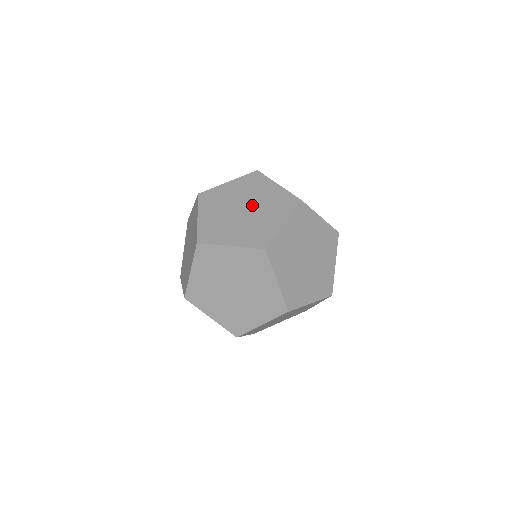
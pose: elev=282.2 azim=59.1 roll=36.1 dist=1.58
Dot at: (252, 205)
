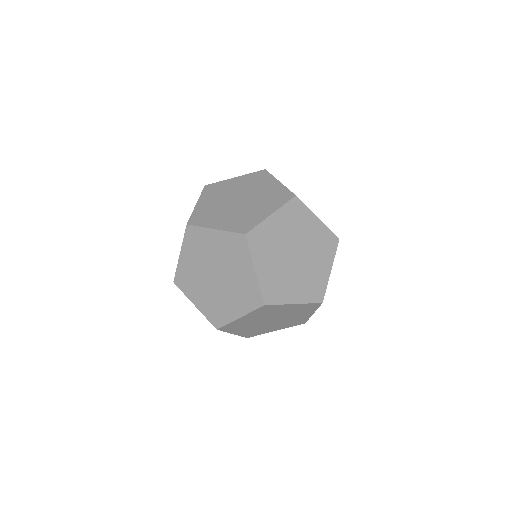
Dot at: (240, 194)
